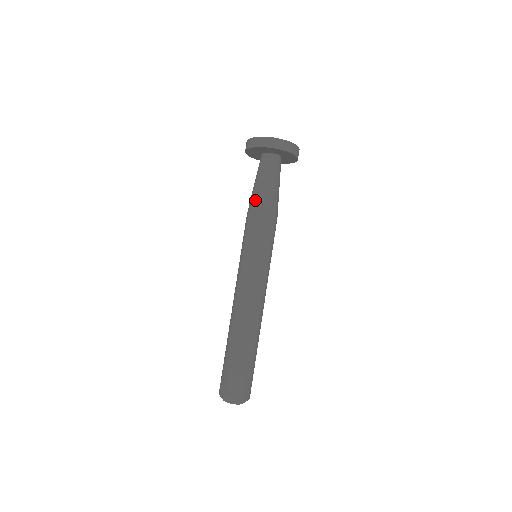
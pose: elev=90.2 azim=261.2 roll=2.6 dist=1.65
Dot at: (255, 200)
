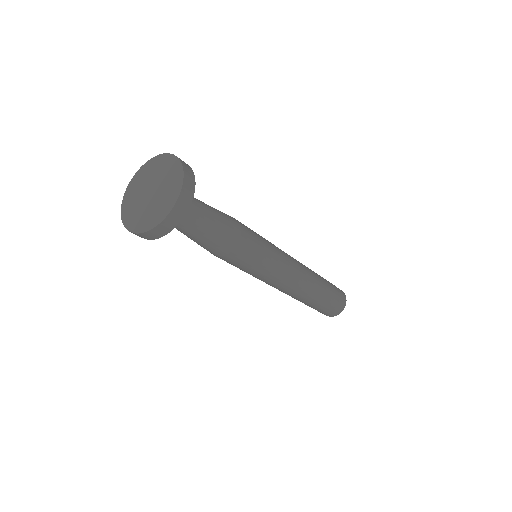
Dot at: (212, 249)
